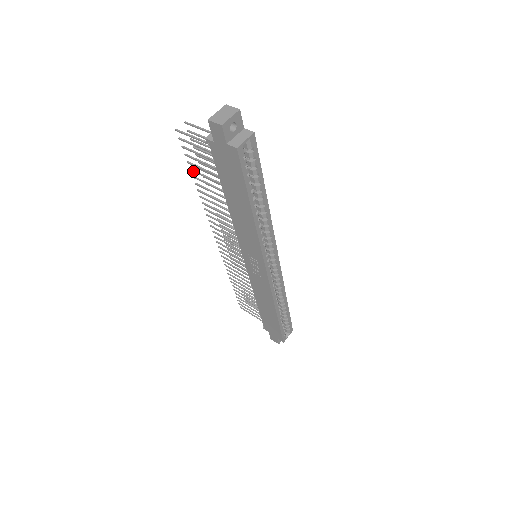
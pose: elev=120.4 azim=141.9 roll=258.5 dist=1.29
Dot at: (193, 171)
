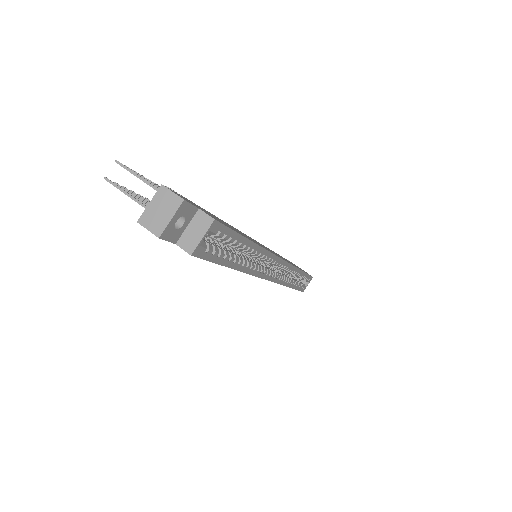
Dot at: occluded
